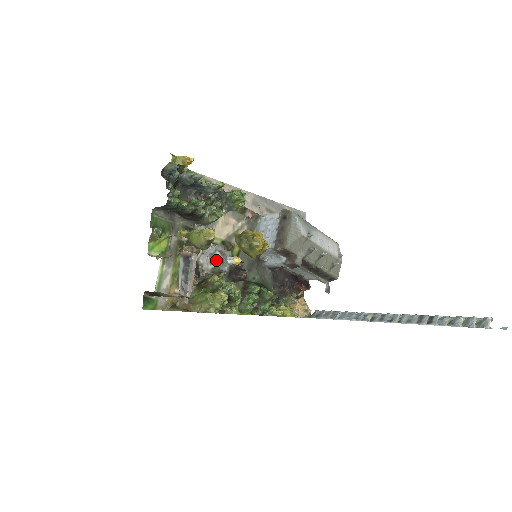
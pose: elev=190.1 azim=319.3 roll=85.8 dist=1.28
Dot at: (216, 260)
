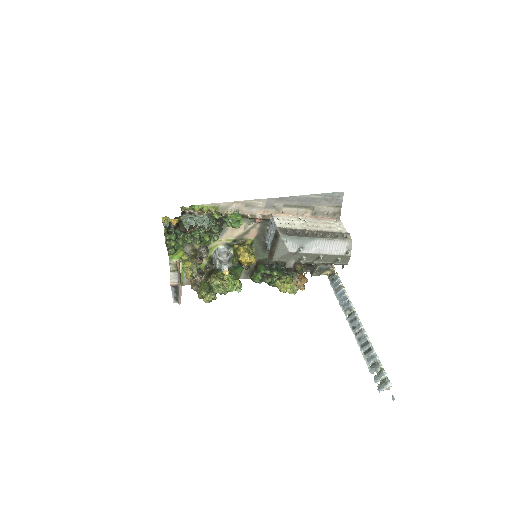
Dot at: (216, 265)
